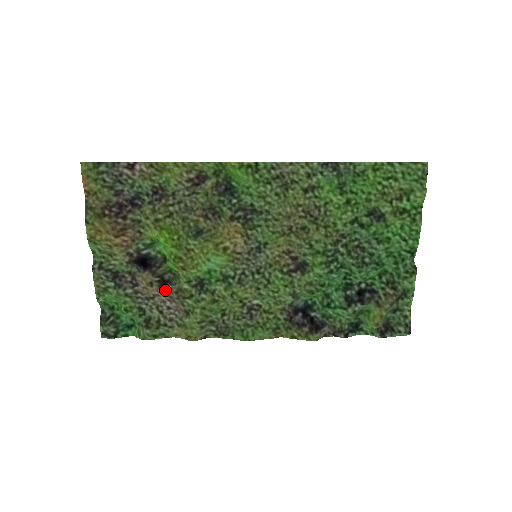
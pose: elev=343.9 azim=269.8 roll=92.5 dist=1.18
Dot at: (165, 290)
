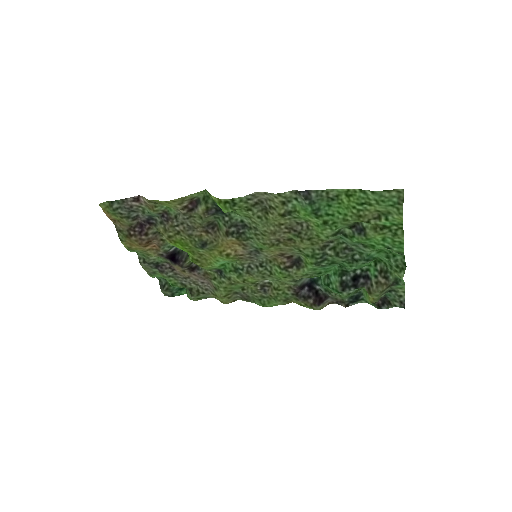
Dot at: (195, 274)
